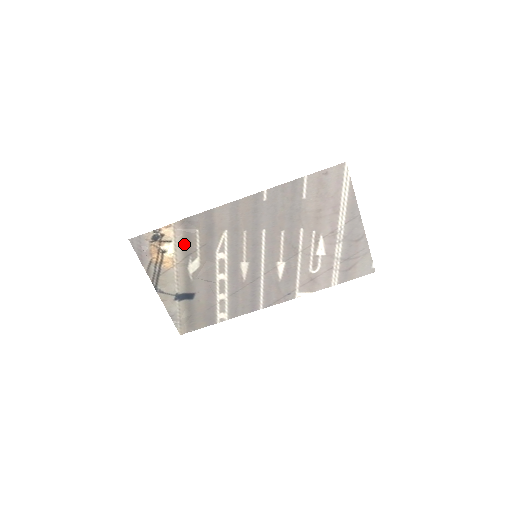
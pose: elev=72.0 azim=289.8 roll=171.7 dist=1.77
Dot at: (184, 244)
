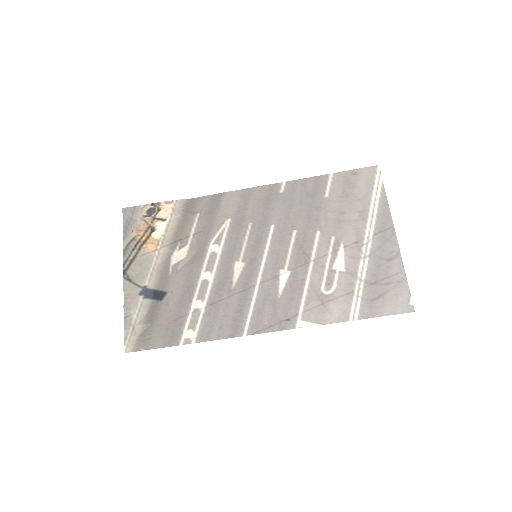
Dot at: (178, 226)
